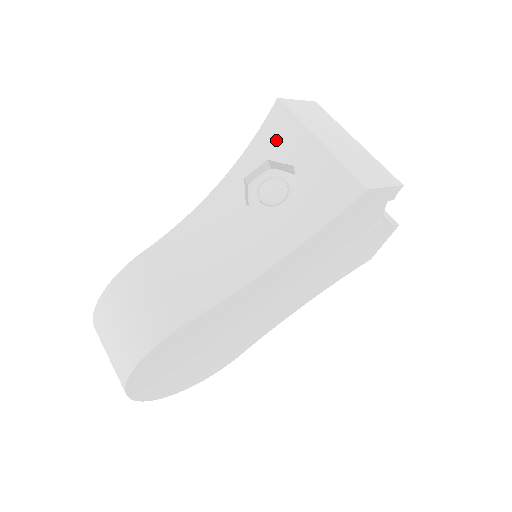
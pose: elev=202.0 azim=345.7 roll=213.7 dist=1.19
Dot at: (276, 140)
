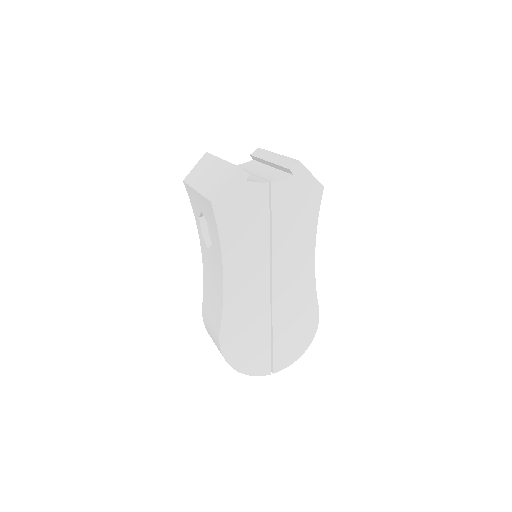
Dot at: (194, 204)
